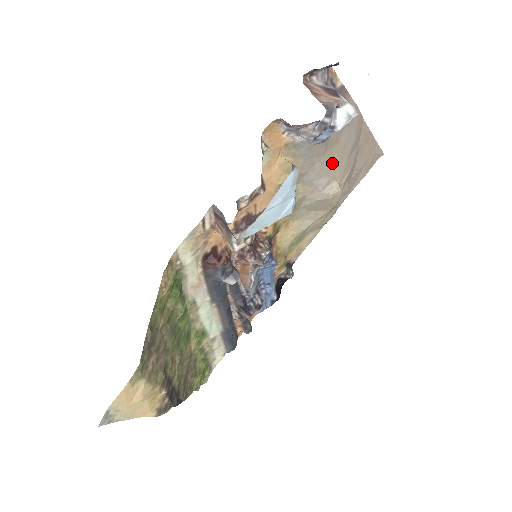
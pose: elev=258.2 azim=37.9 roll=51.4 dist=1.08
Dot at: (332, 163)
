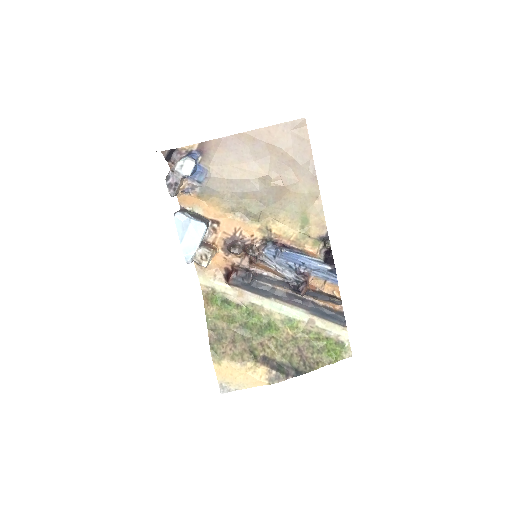
Dot at: (240, 175)
